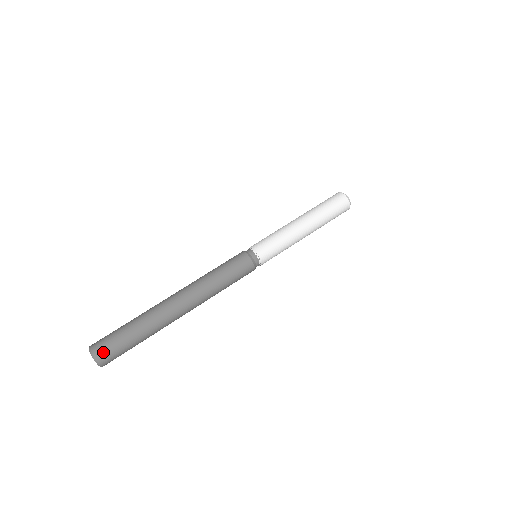
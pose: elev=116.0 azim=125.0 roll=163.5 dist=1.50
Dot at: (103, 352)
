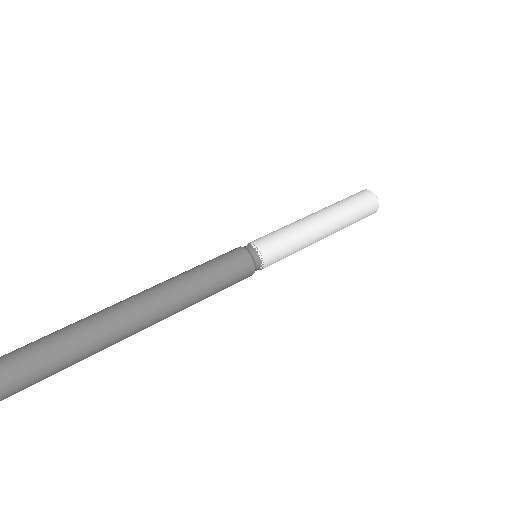
Dot at: (4, 369)
